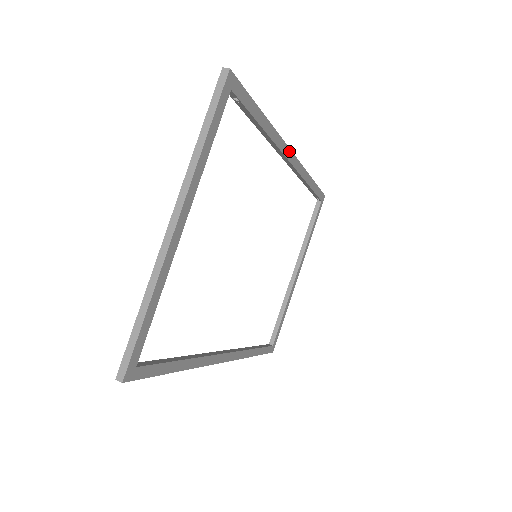
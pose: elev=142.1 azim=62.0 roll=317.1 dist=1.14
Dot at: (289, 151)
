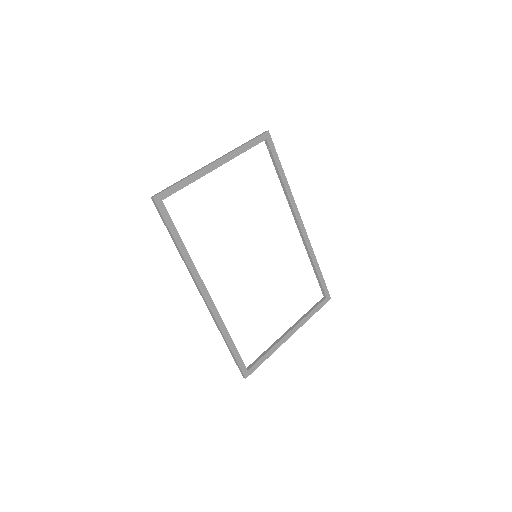
Dot at: (299, 216)
